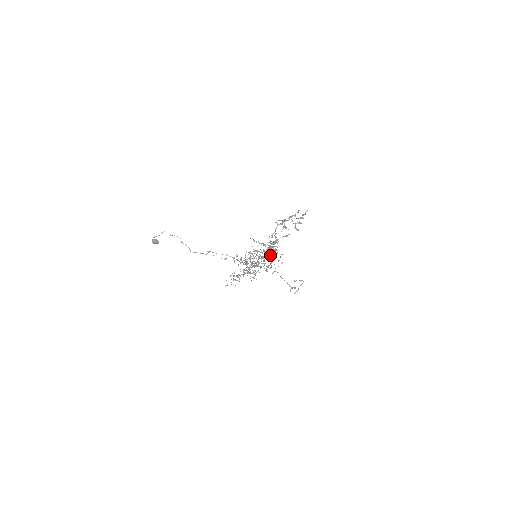
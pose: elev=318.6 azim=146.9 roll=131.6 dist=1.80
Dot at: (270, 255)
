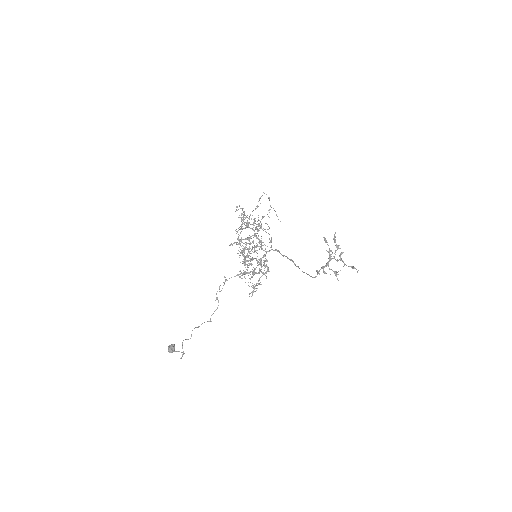
Dot at: occluded
